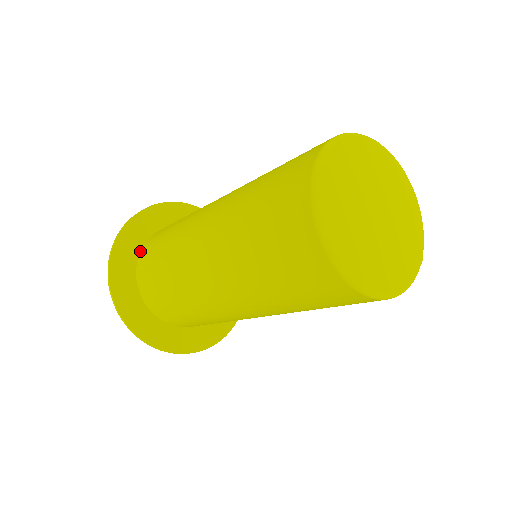
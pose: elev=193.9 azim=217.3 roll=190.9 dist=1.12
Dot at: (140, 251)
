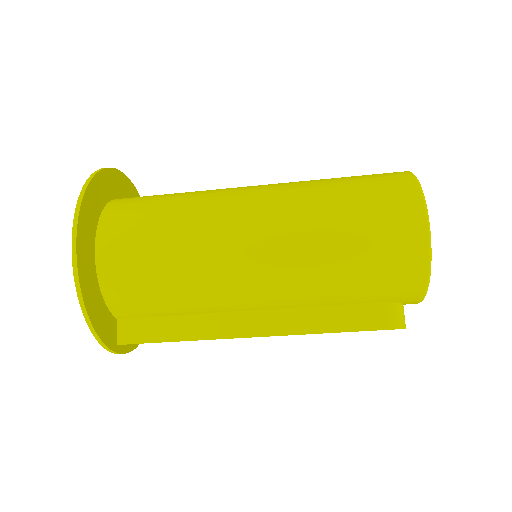
Dot at: occluded
